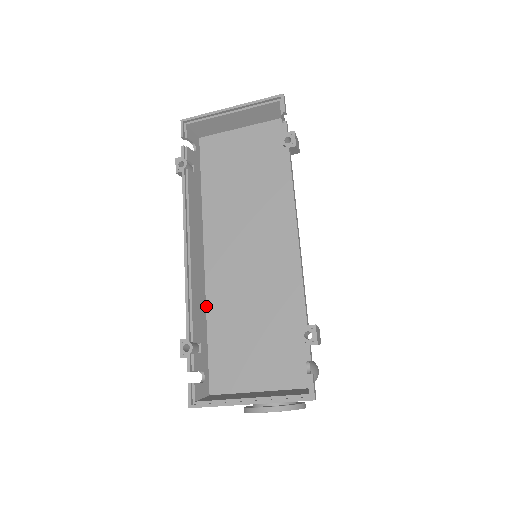
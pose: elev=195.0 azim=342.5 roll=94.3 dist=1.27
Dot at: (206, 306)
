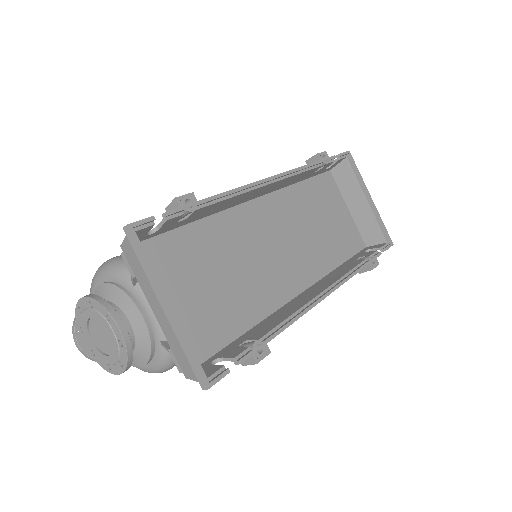
Dot at: (214, 214)
